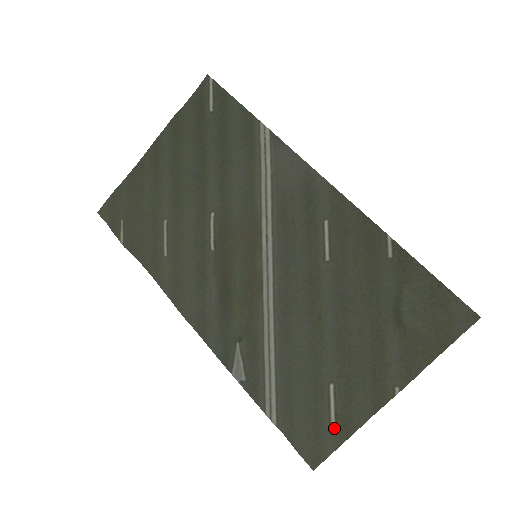
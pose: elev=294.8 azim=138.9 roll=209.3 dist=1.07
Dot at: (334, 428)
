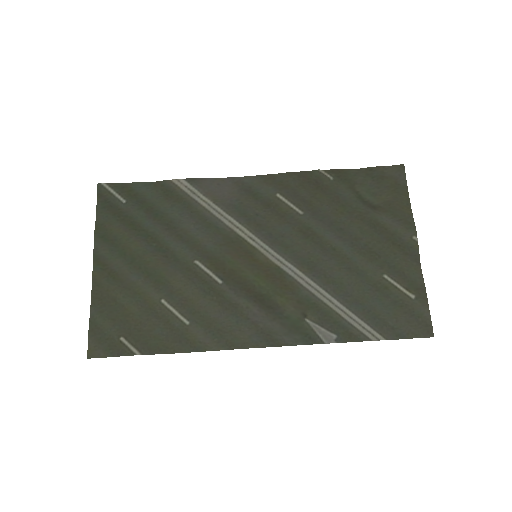
Dot at: (414, 297)
